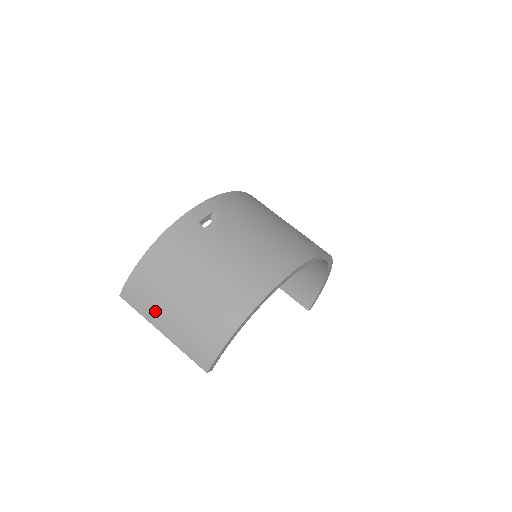
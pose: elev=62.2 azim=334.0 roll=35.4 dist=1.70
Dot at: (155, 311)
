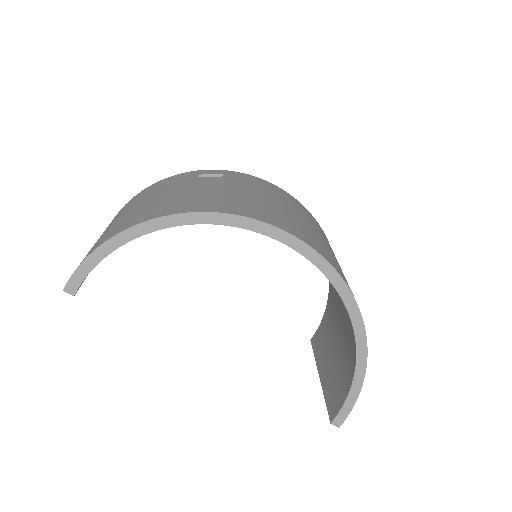
Dot at: occluded
